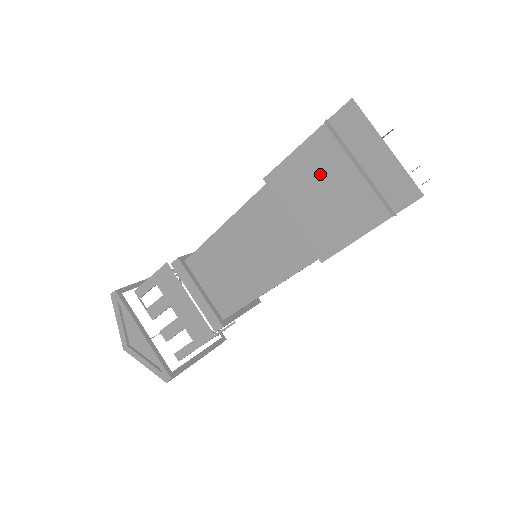
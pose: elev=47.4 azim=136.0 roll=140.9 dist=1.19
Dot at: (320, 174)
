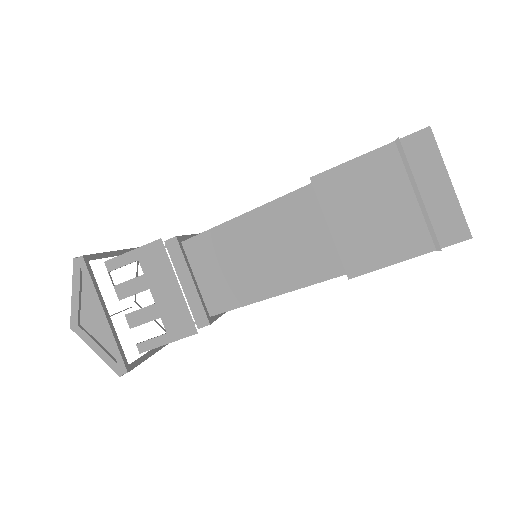
Dot at: (374, 190)
